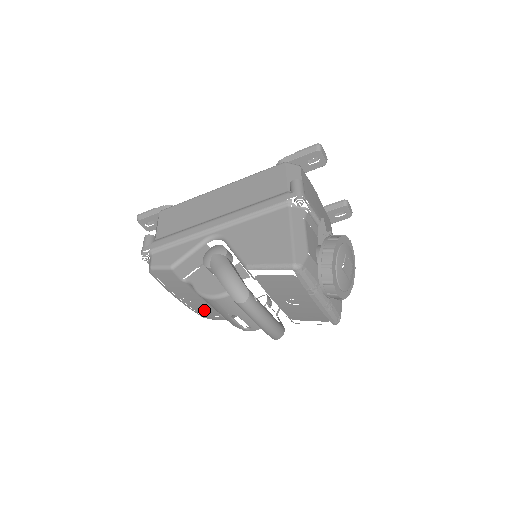
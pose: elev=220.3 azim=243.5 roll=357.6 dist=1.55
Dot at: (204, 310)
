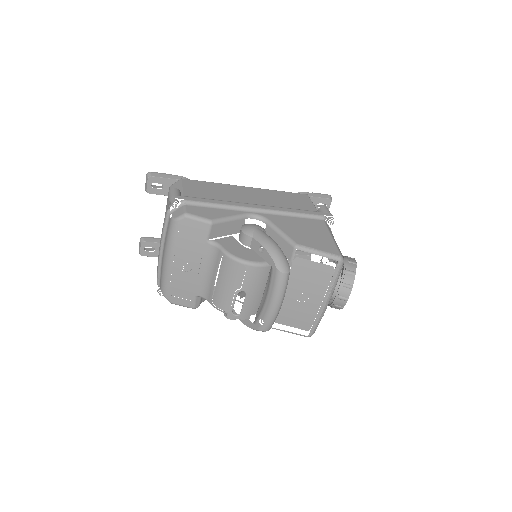
Dot at: (183, 287)
